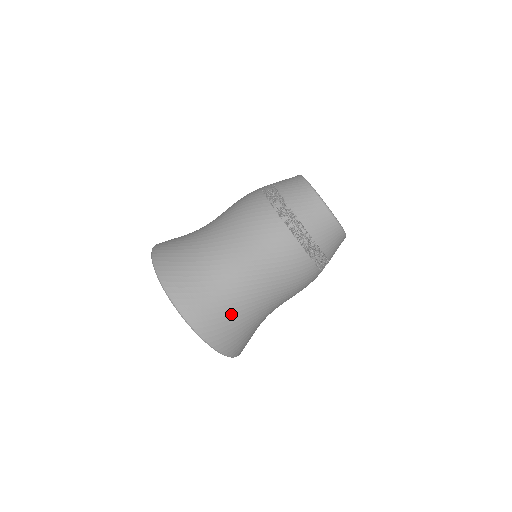
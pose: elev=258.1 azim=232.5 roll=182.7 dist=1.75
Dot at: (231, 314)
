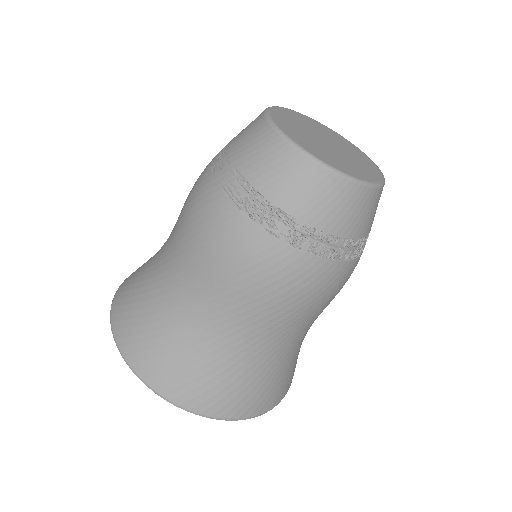
Dot at: (283, 369)
